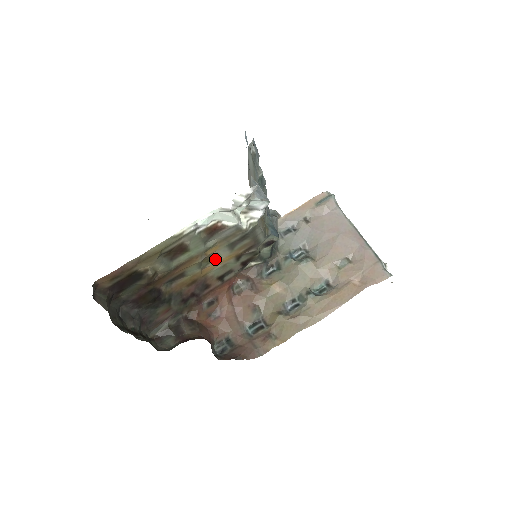
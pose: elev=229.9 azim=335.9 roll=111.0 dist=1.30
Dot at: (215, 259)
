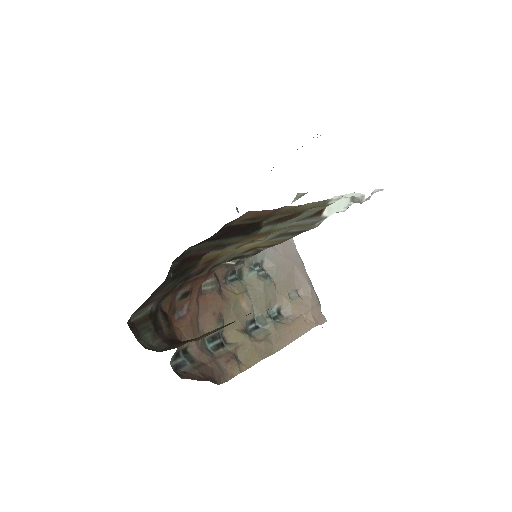
Dot at: (249, 242)
